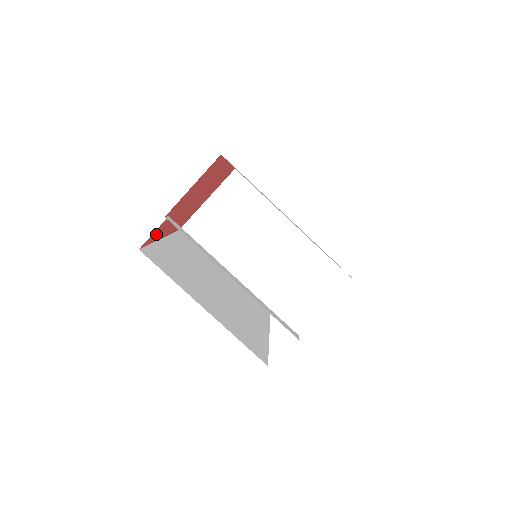
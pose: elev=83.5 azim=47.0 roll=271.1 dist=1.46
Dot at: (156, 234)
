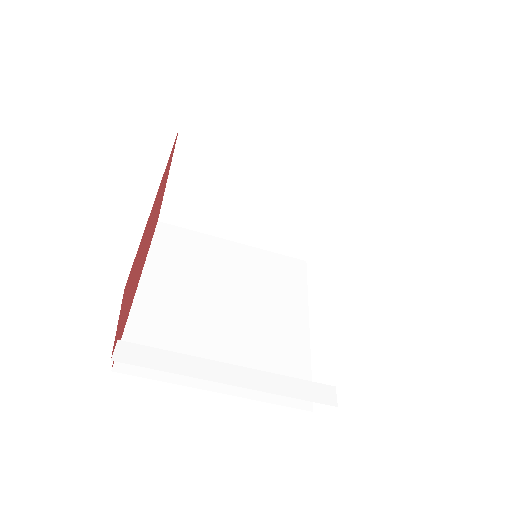
Dot at: (121, 333)
